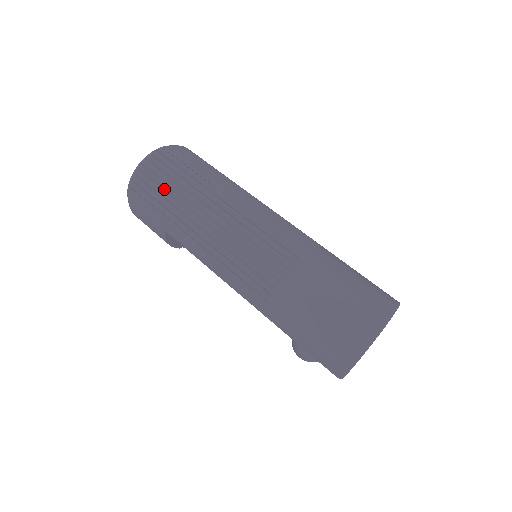
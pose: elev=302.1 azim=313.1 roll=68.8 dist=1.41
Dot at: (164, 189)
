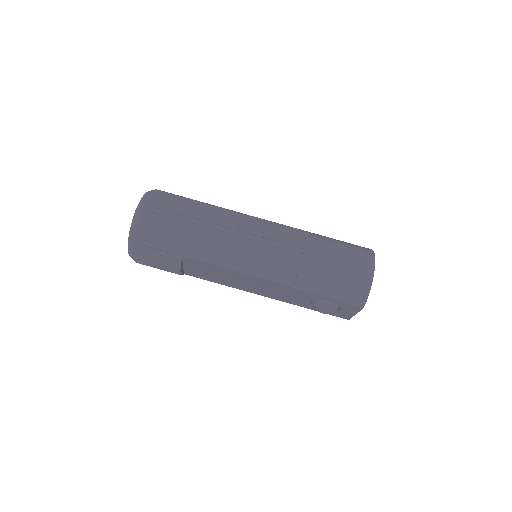
Dot at: (172, 223)
